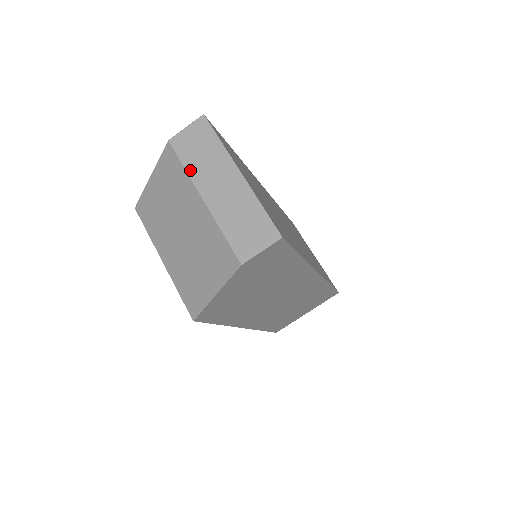
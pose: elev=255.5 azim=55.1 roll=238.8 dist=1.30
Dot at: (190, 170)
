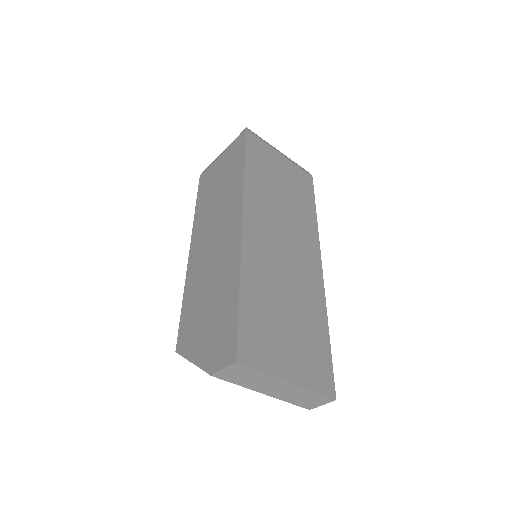
Dot at: (244, 386)
